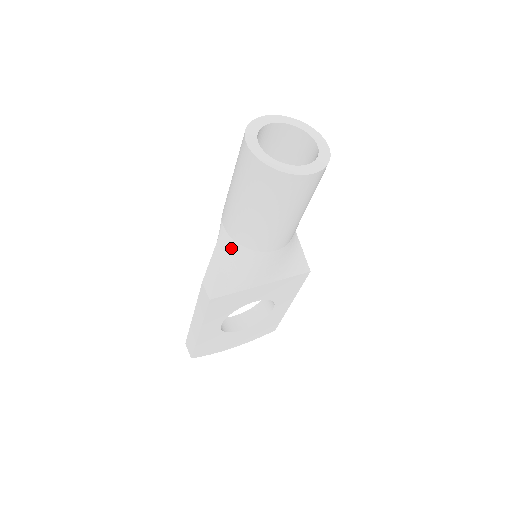
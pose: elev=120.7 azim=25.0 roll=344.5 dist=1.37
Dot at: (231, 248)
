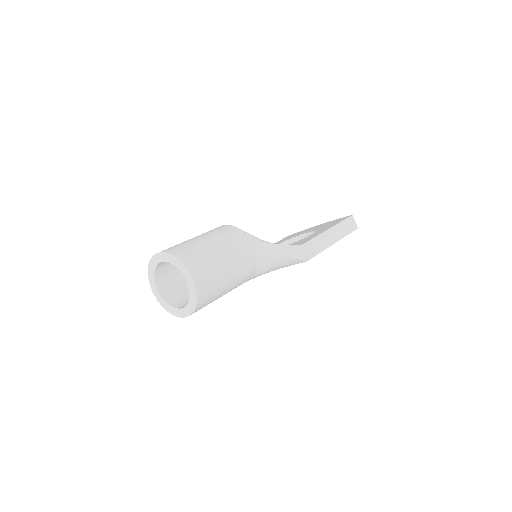
Dot at: occluded
